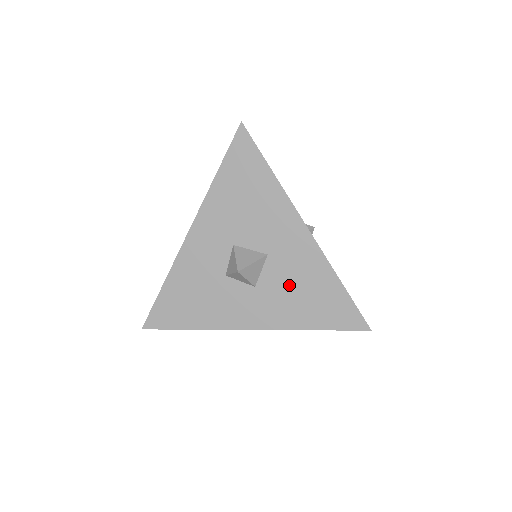
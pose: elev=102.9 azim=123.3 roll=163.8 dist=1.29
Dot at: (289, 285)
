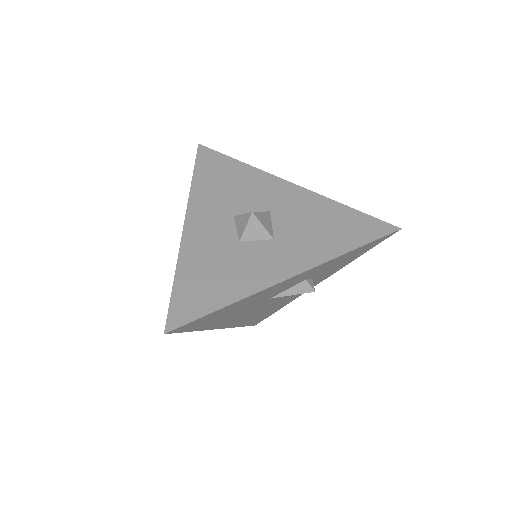
Dot at: (304, 225)
